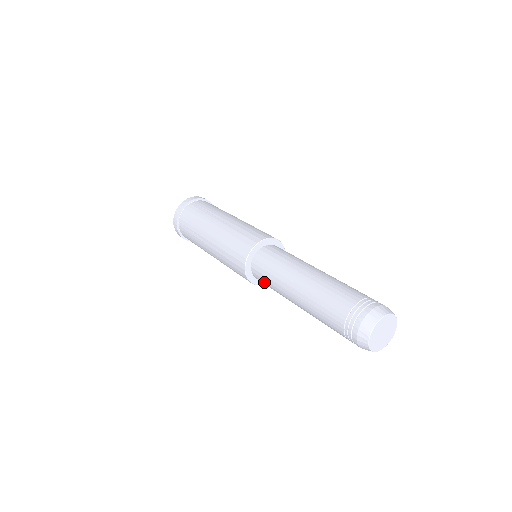
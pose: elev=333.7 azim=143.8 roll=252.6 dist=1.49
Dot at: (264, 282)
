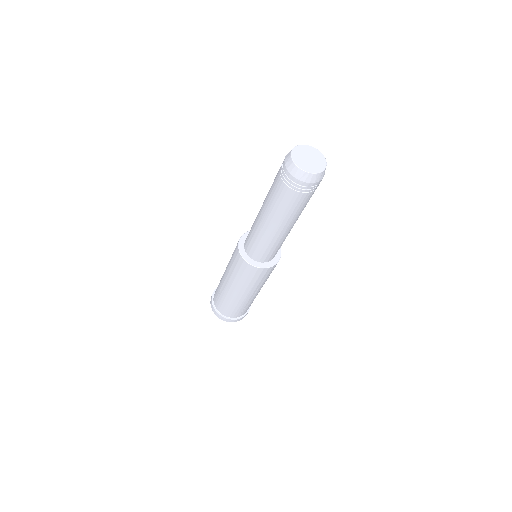
Dot at: (255, 249)
